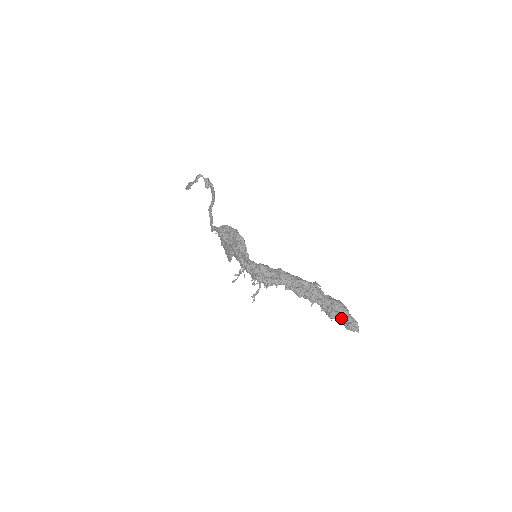
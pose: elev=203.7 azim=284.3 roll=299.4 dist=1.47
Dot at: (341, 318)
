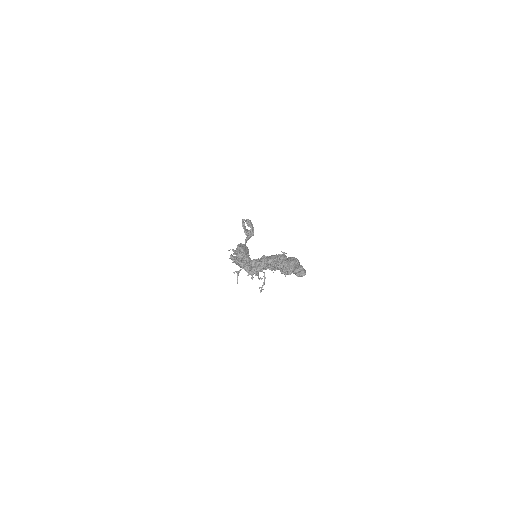
Dot at: (290, 270)
